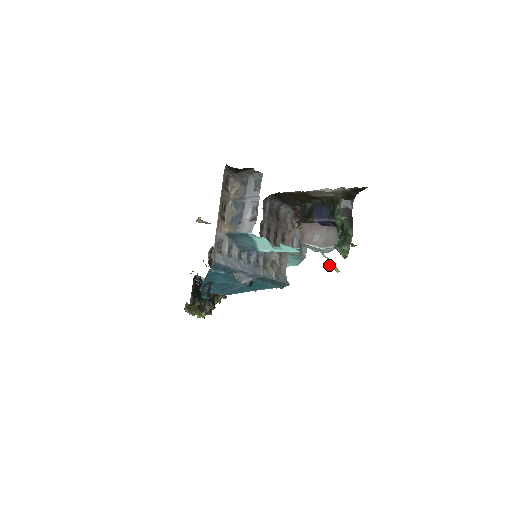
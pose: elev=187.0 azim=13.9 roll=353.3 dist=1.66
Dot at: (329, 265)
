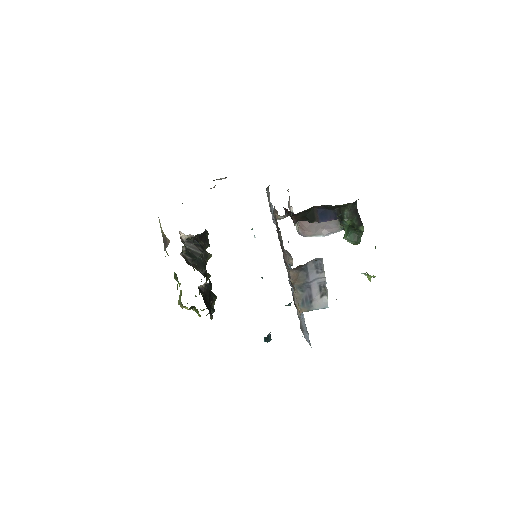
Dot at: (369, 278)
